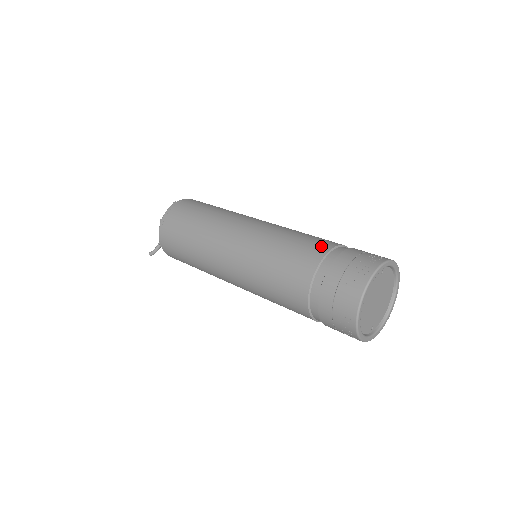
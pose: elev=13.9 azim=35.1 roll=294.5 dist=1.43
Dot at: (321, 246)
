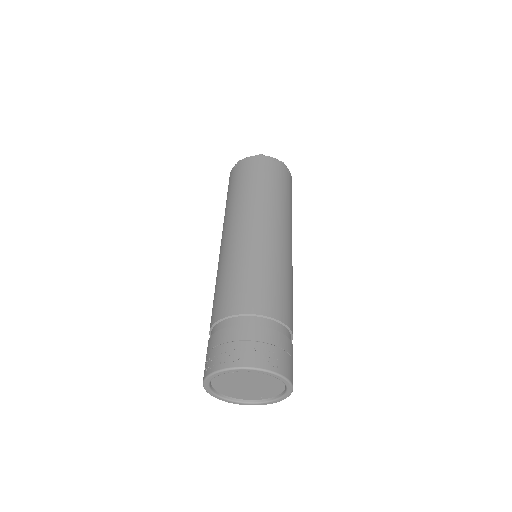
Dot at: (223, 308)
